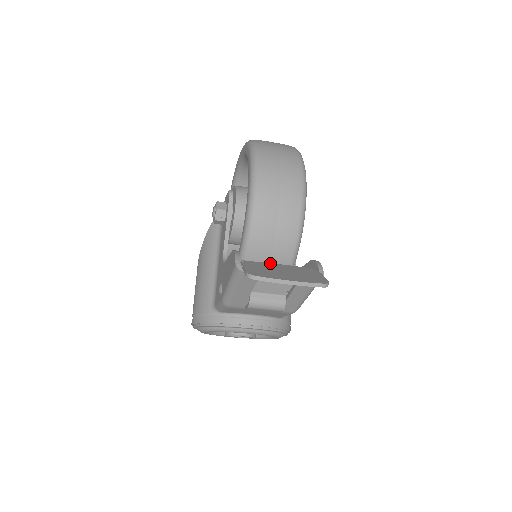
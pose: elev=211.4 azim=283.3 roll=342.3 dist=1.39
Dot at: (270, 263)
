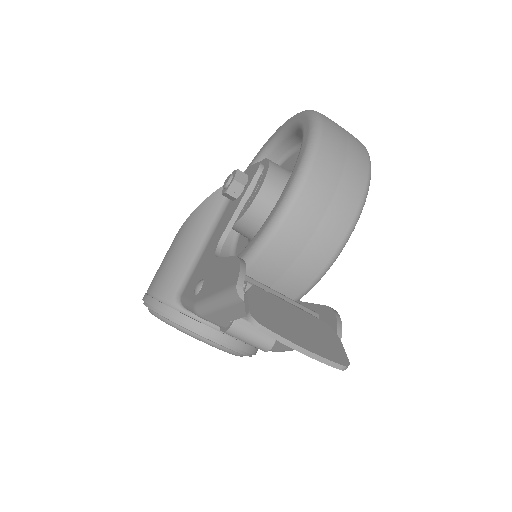
Dot at: (281, 299)
